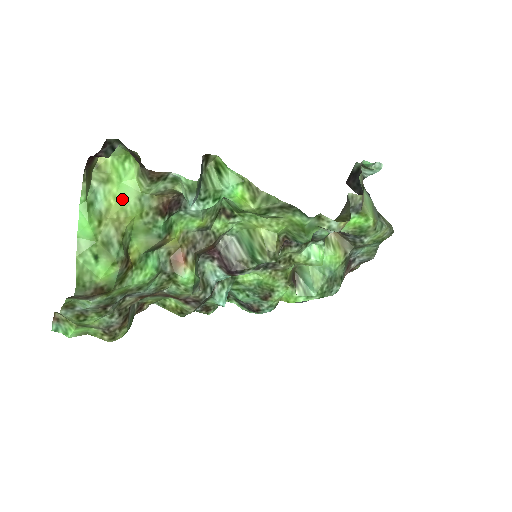
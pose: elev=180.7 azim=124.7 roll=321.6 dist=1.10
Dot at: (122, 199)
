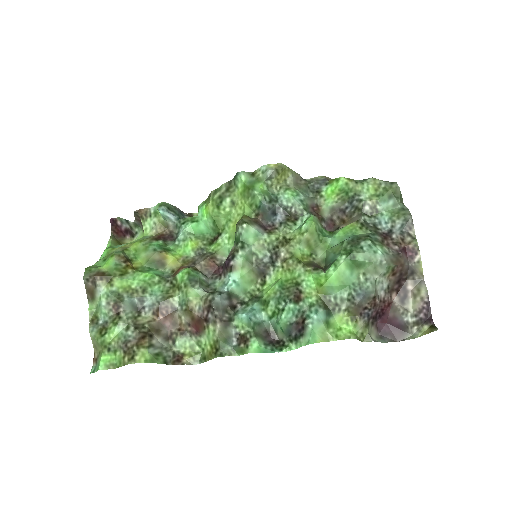
Dot at: occluded
